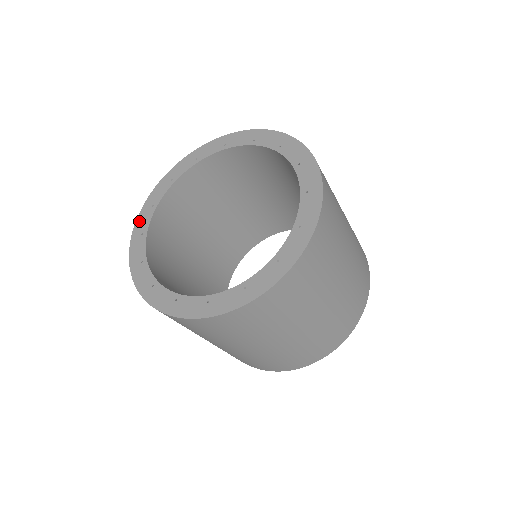
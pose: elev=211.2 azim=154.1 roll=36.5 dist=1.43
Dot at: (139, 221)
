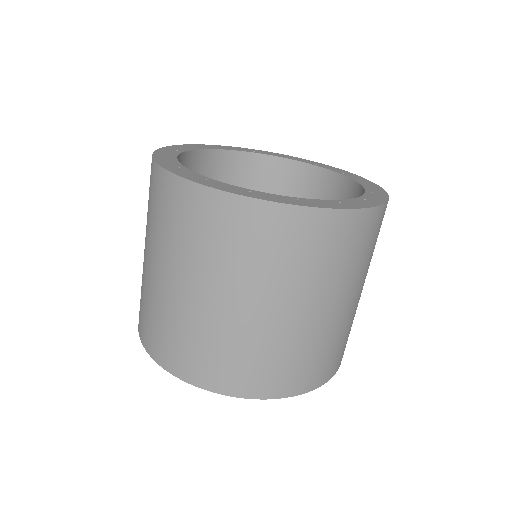
Dot at: (235, 147)
